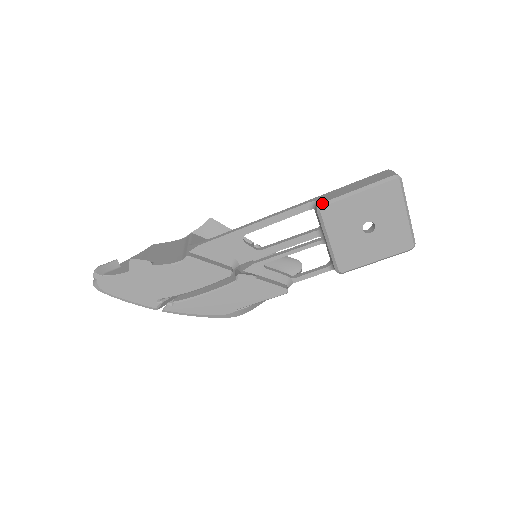
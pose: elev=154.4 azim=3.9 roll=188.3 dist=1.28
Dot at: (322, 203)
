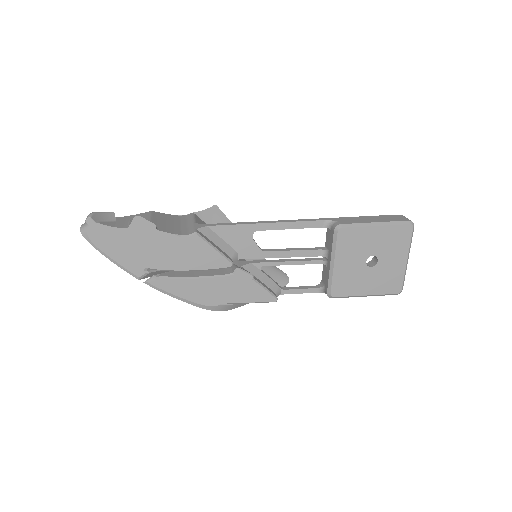
Dot at: (342, 224)
